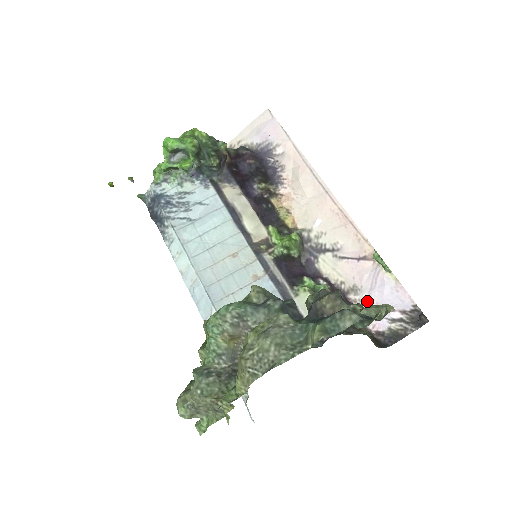
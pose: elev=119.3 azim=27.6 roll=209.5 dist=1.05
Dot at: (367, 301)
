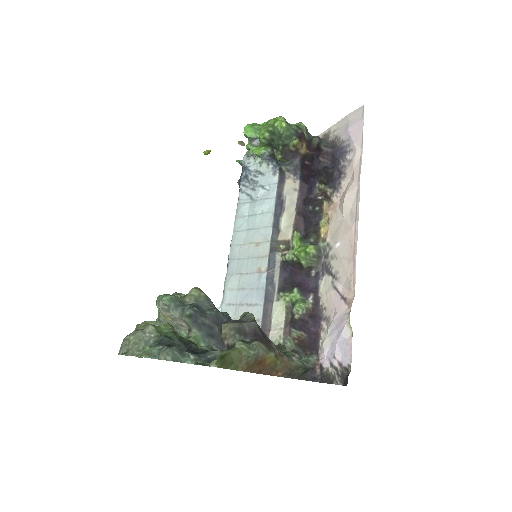
Dot at: (328, 336)
